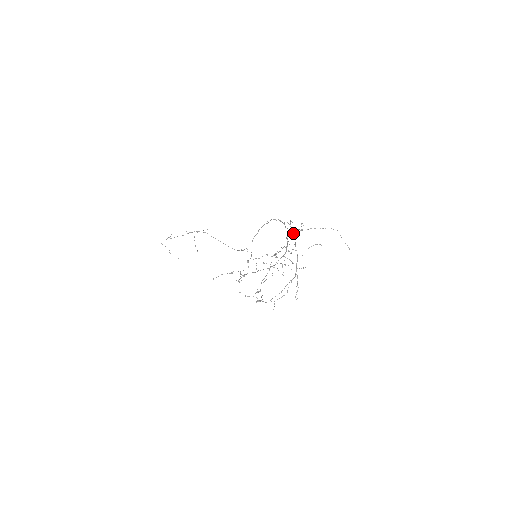
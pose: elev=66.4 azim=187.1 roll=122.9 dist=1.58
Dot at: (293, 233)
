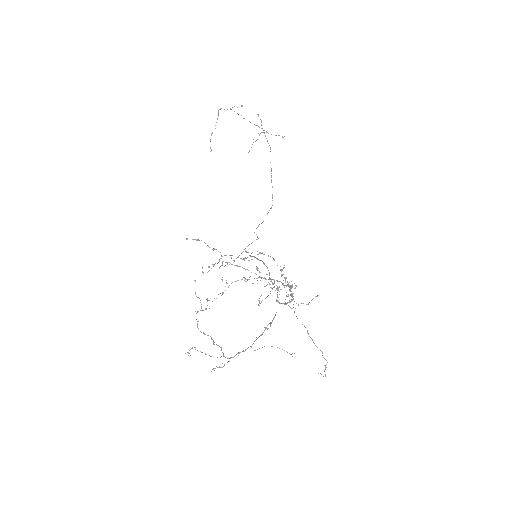
Dot at: occluded
